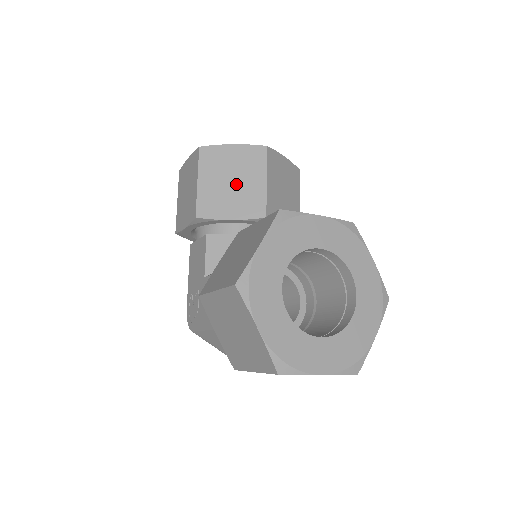
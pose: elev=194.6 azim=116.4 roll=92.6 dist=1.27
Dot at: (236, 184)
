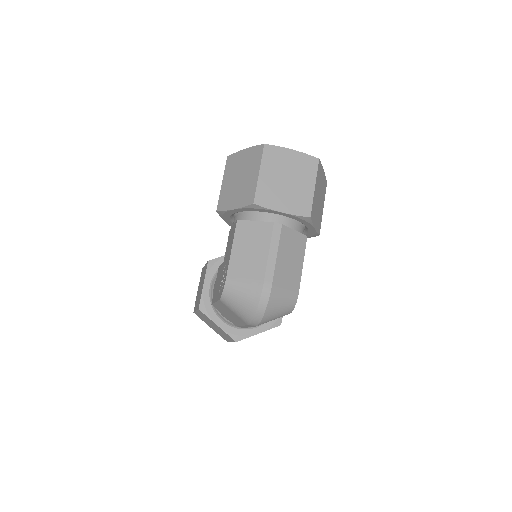
Dot at: occluded
